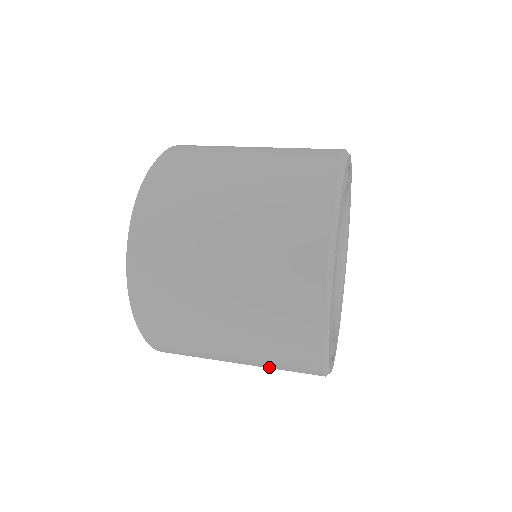
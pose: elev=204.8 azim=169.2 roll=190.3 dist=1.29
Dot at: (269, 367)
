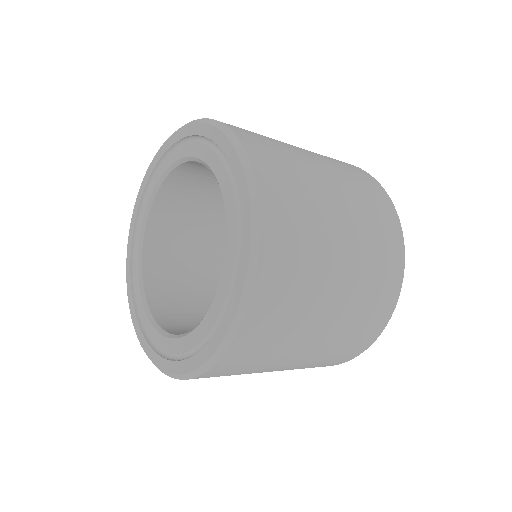
Dot at: occluded
